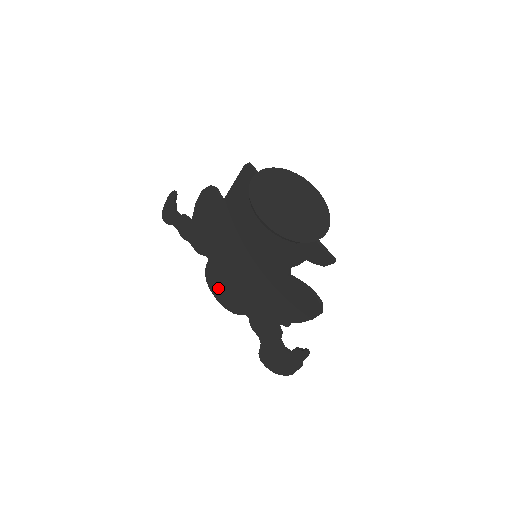
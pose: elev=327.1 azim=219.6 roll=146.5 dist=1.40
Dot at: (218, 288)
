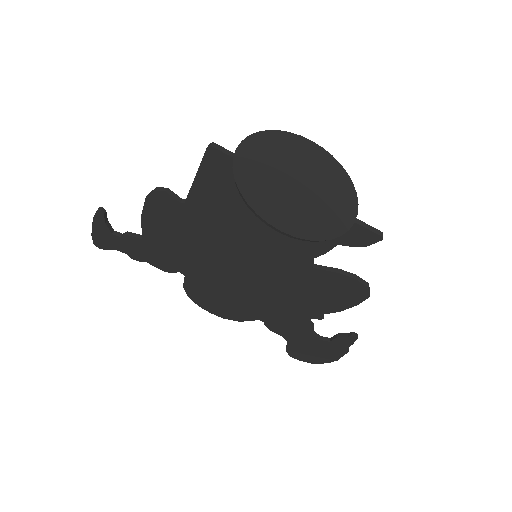
Dot at: (209, 302)
